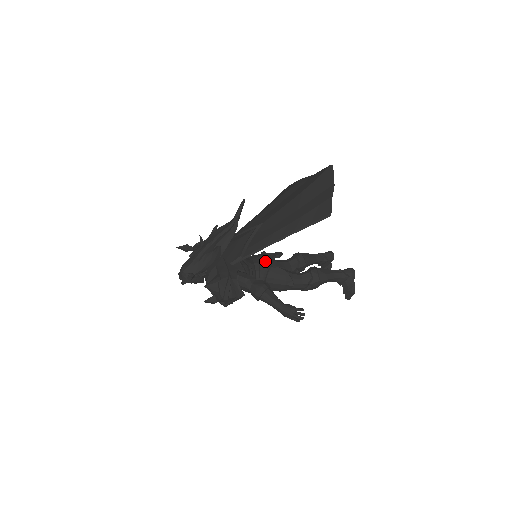
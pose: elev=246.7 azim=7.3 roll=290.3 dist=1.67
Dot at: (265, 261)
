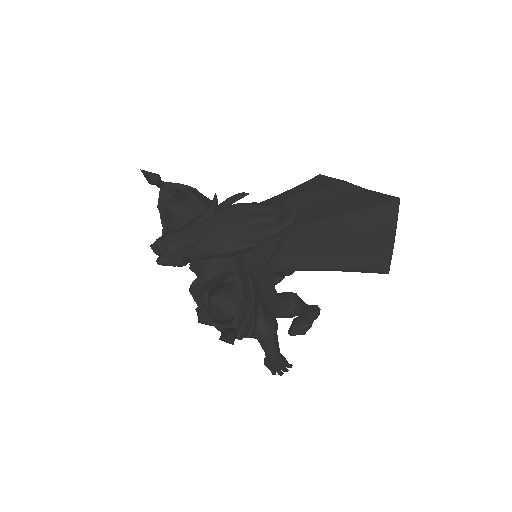
Dot at: occluded
